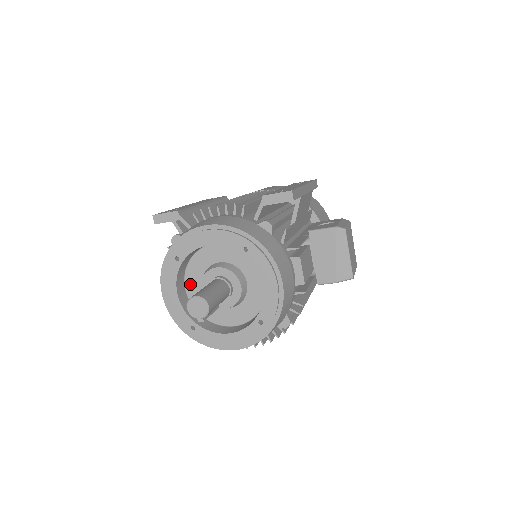
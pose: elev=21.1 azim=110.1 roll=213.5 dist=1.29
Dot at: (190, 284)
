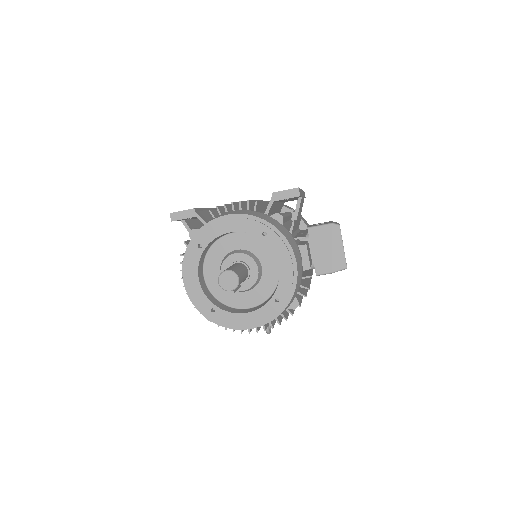
Dot at: (208, 272)
